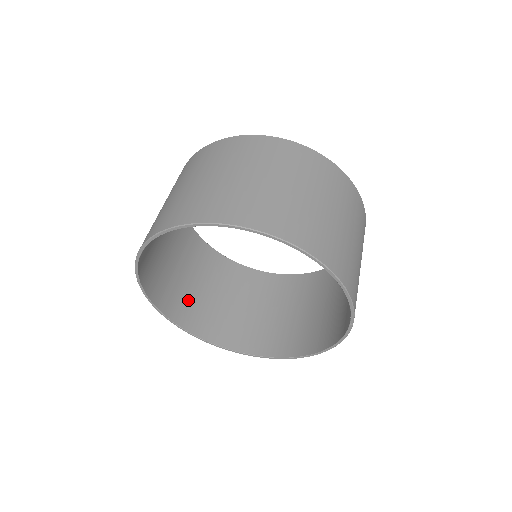
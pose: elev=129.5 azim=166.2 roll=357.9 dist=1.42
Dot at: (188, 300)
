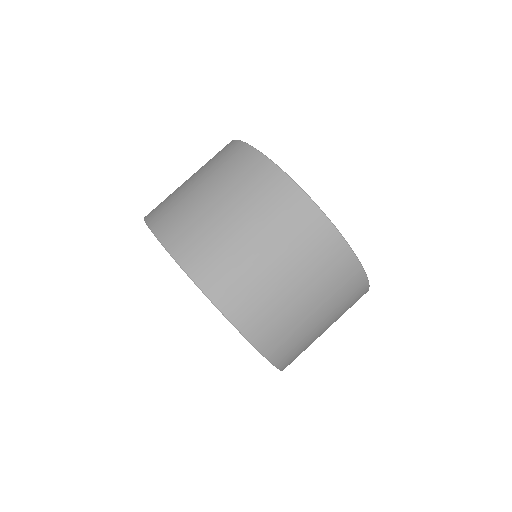
Dot at: occluded
